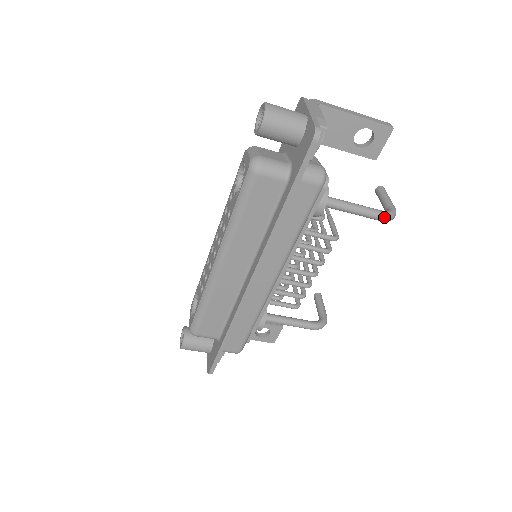
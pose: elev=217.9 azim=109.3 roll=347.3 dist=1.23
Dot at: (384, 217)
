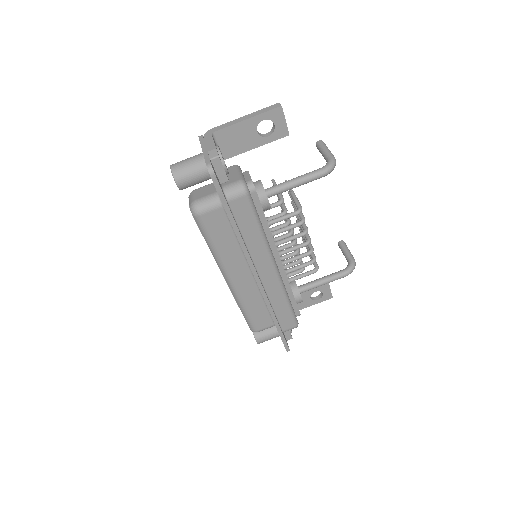
Dot at: (323, 173)
